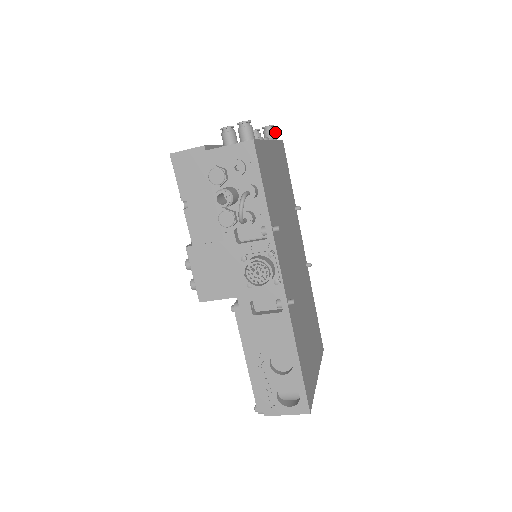
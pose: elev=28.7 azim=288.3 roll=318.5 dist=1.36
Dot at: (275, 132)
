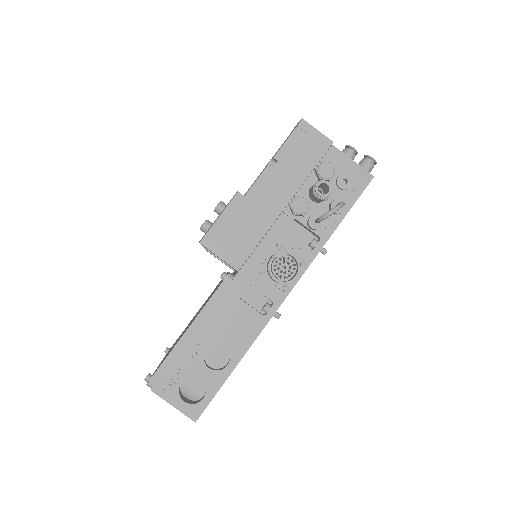
Dot at: occluded
